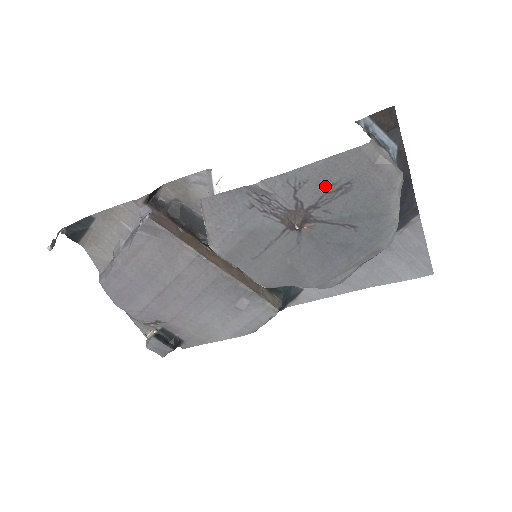
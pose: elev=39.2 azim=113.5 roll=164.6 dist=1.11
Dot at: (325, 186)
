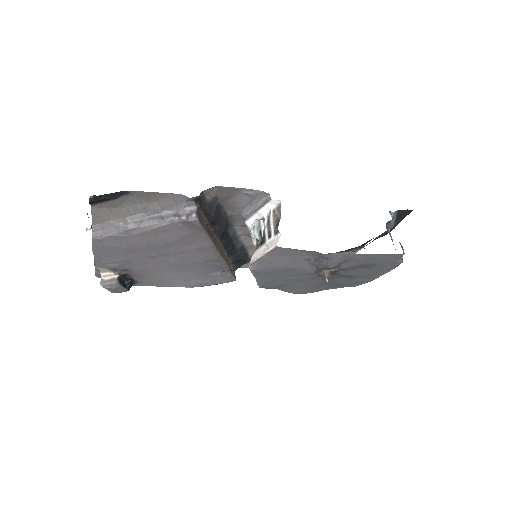
Dot at: (361, 263)
